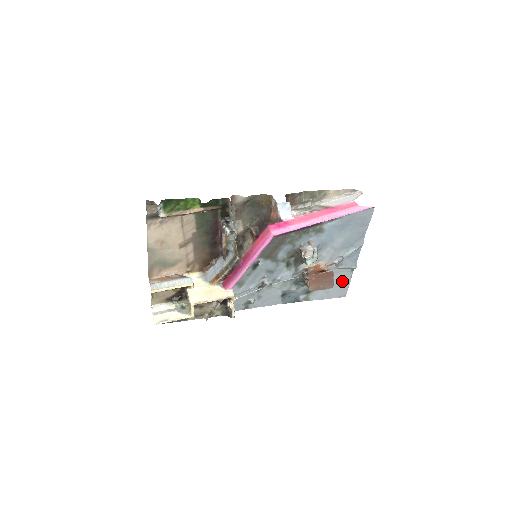
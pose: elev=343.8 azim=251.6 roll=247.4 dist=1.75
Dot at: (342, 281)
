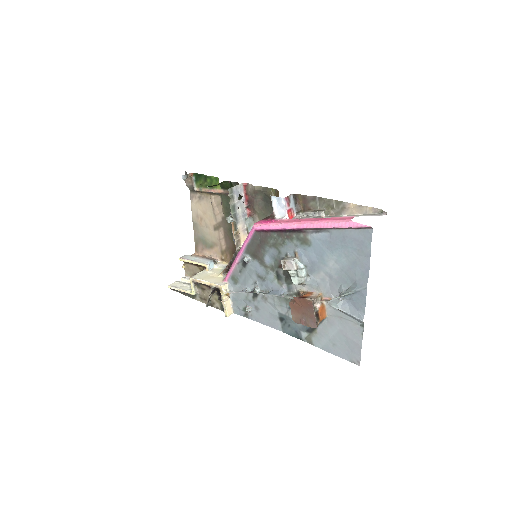
Dot at: (350, 336)
